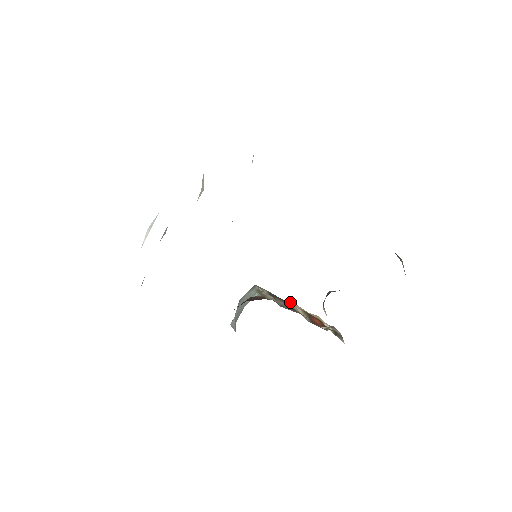
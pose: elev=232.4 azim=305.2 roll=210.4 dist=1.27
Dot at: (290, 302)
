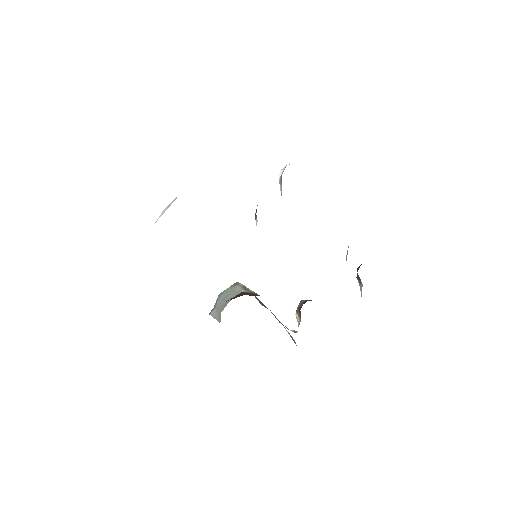
Dot at: occluded
